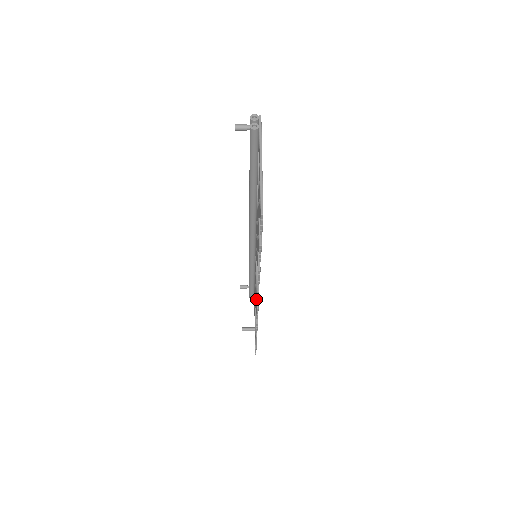
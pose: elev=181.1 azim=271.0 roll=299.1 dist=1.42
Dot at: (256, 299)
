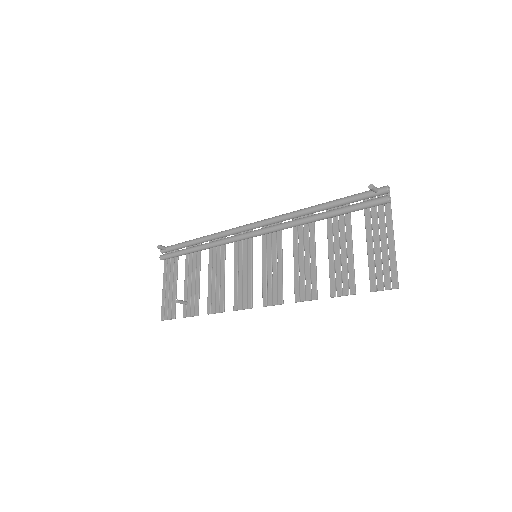
Dot at: (249, 297)
